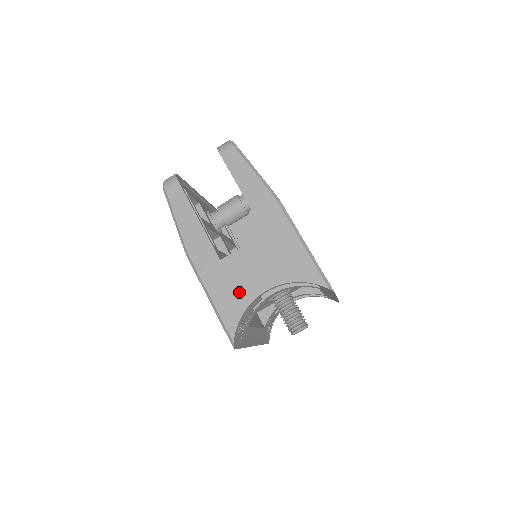
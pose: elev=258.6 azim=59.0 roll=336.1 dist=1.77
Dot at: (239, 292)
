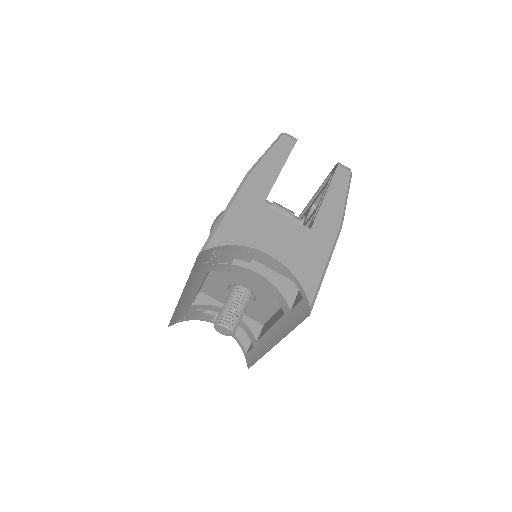
Dot at: (251, 232)
